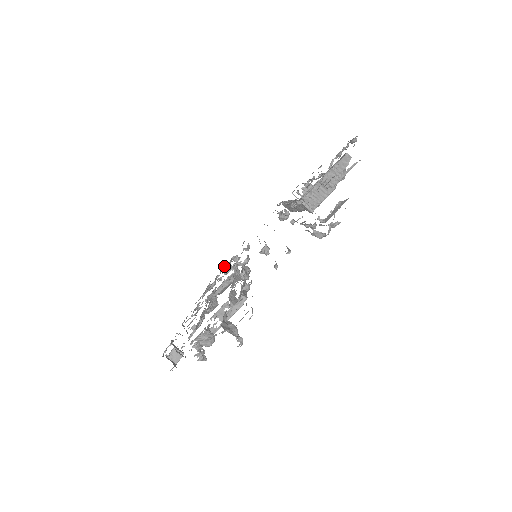
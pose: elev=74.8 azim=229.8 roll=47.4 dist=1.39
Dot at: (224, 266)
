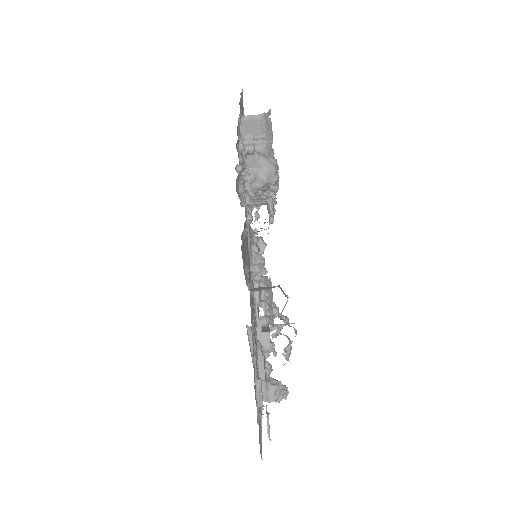
Dot at: occluded
